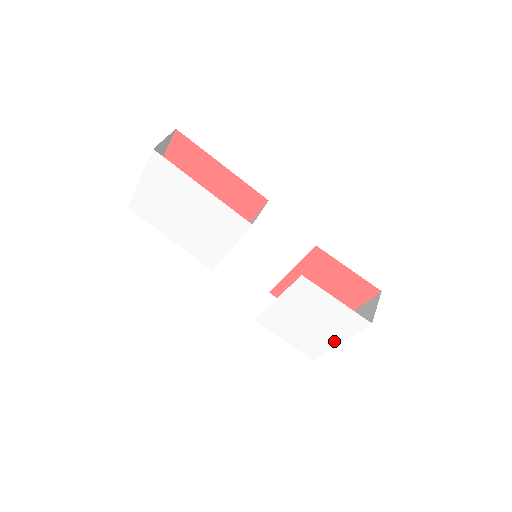
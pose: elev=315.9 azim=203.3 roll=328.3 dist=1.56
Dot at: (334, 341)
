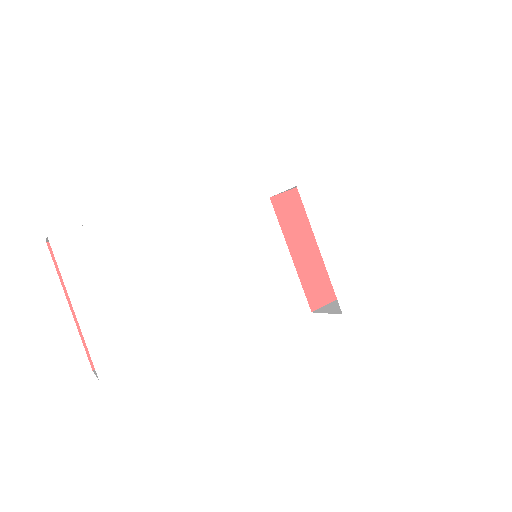
Dot at: (389, 222)
